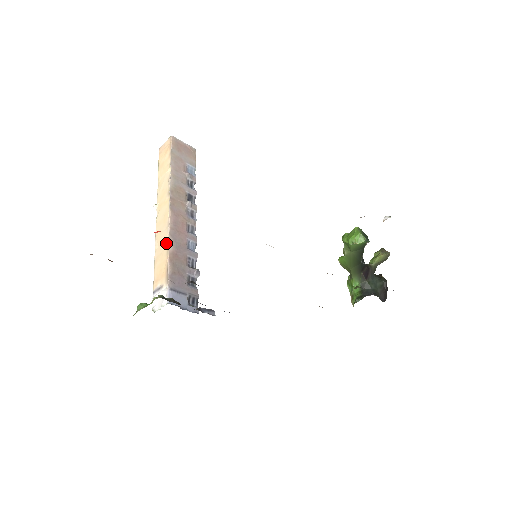
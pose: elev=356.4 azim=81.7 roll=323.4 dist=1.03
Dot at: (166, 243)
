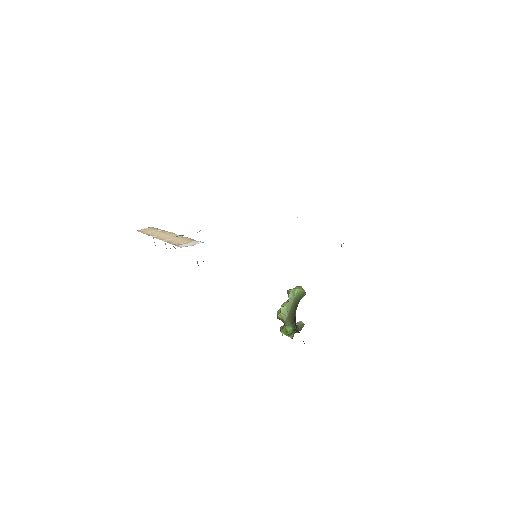
Dot at: (180, 237)
